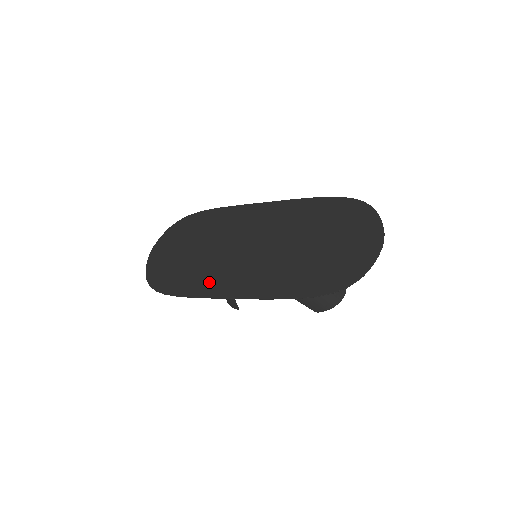
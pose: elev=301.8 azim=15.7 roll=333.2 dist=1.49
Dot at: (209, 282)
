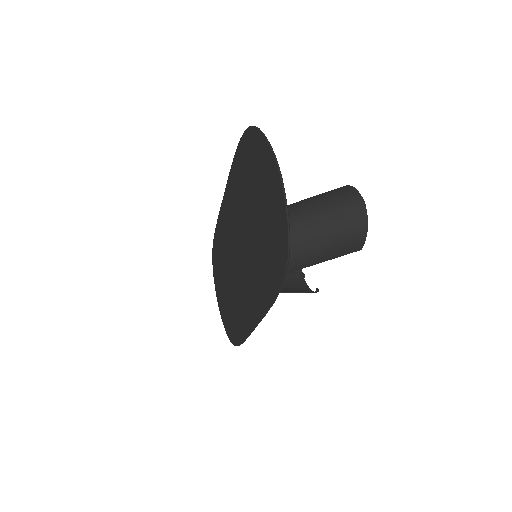
Dot at: (242, 317)
